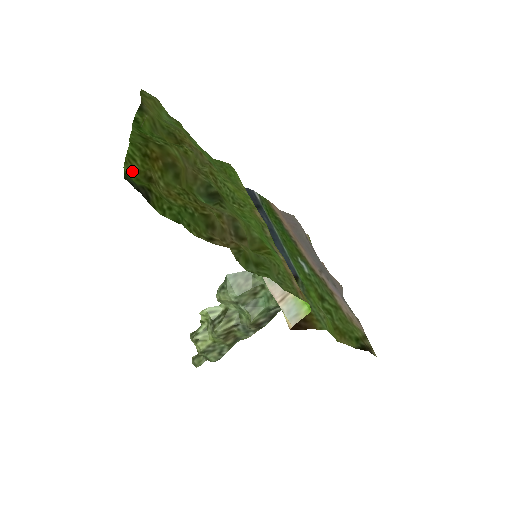
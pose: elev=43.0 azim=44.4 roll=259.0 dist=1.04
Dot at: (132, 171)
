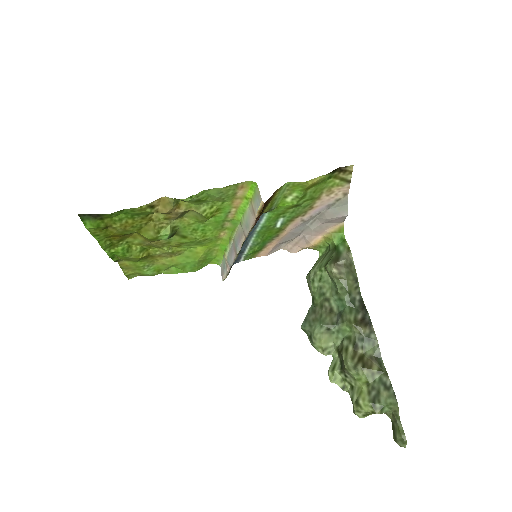
Dot at: (94, 230)
